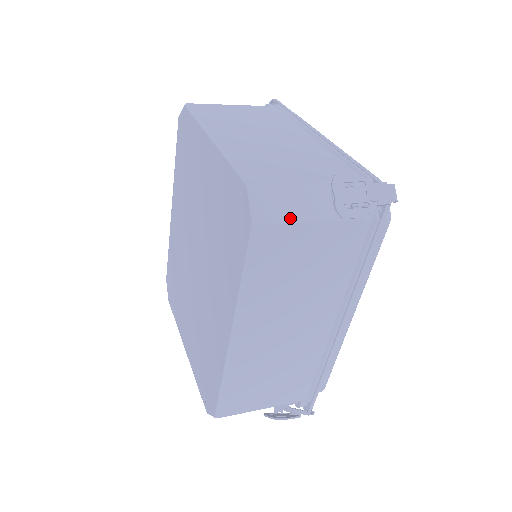
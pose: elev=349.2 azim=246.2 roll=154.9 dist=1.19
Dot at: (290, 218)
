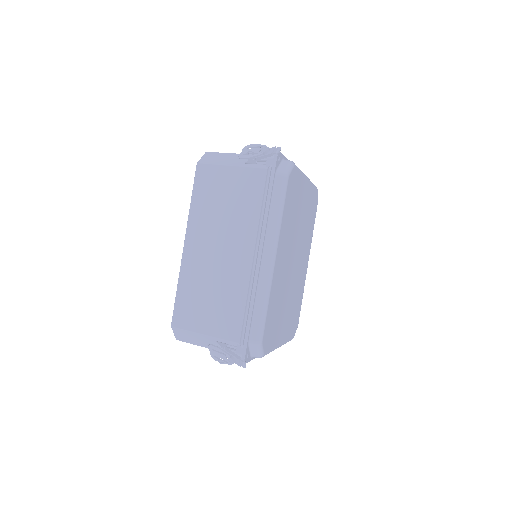
Dot at: (217, 163)
